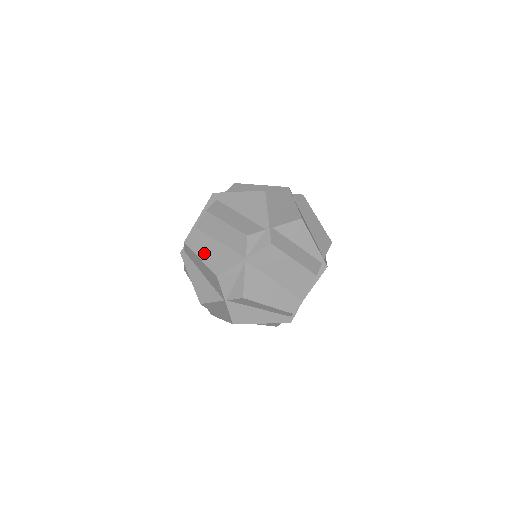
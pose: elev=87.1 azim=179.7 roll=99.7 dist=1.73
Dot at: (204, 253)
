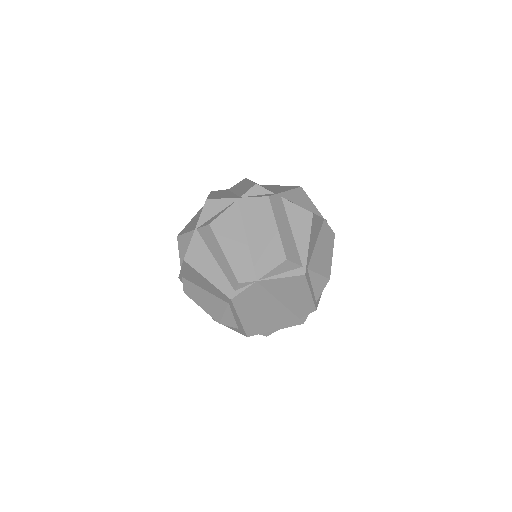
Dot at: (215, 194)
